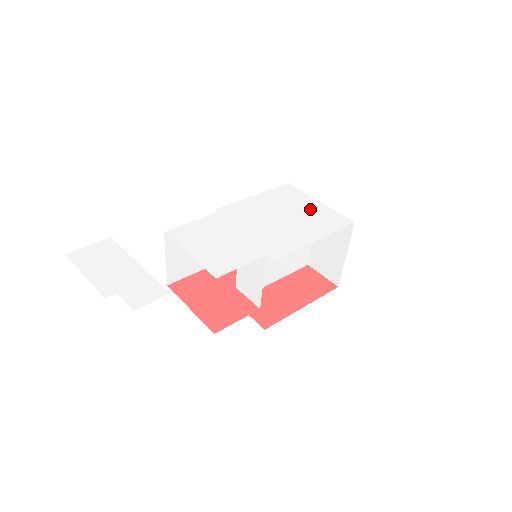
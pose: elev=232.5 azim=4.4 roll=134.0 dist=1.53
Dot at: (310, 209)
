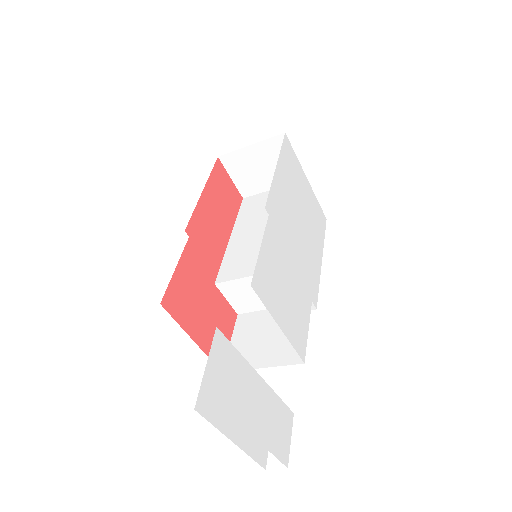
Dot at: (308, 197)
